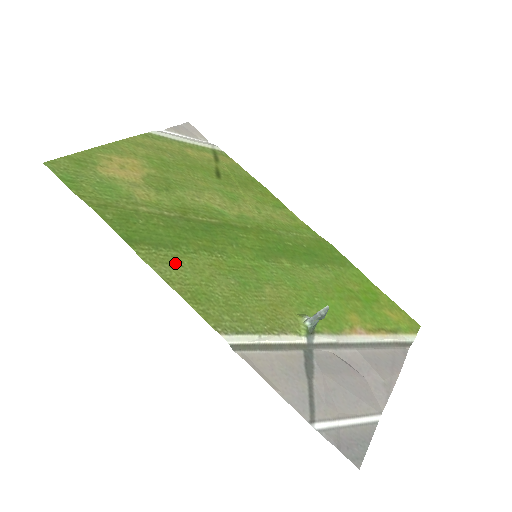
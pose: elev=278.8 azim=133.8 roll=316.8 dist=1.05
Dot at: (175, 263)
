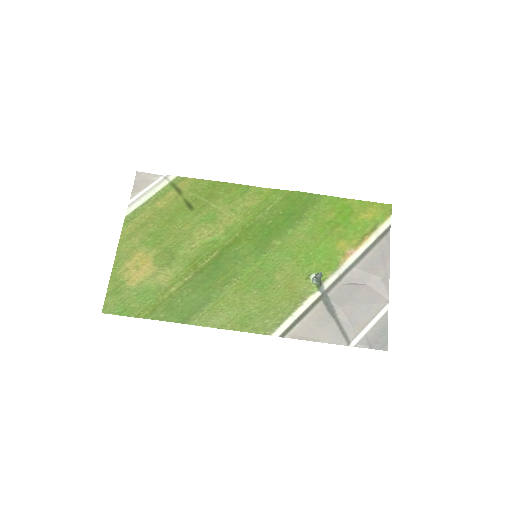
Dot at: (217, 311)
